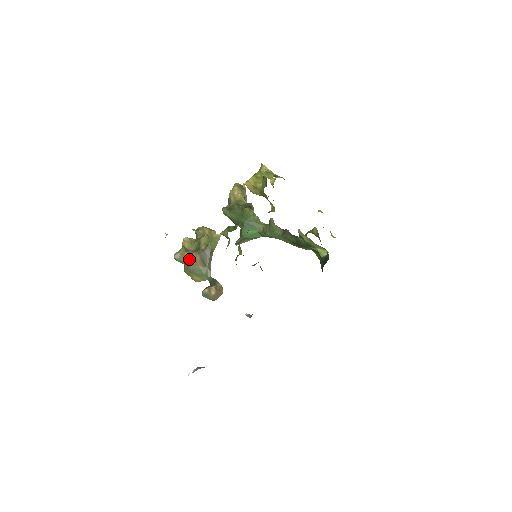
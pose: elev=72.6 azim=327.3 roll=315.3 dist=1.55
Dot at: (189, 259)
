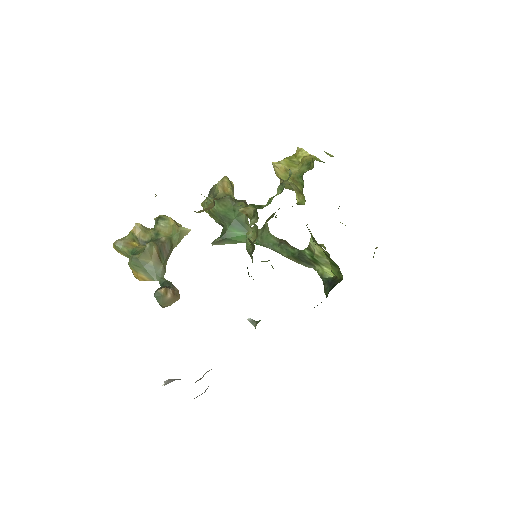
Dot at: (138, 250)
